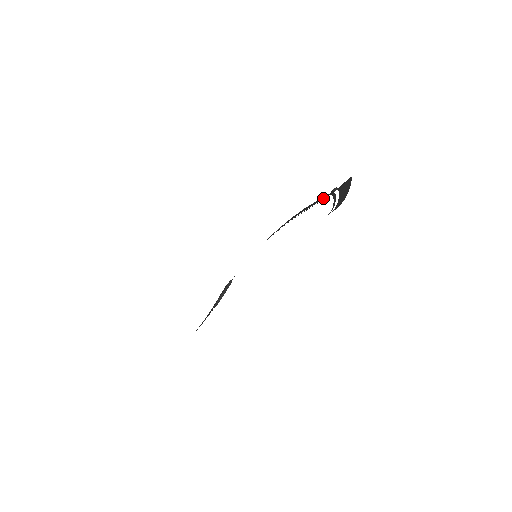
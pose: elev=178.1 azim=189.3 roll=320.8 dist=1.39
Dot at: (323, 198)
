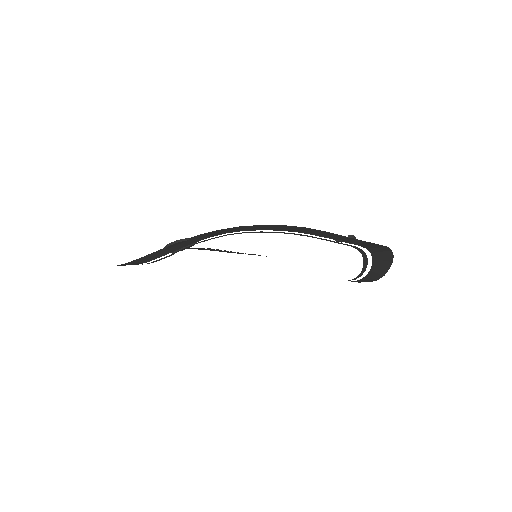
Dot at: (336, 238)
